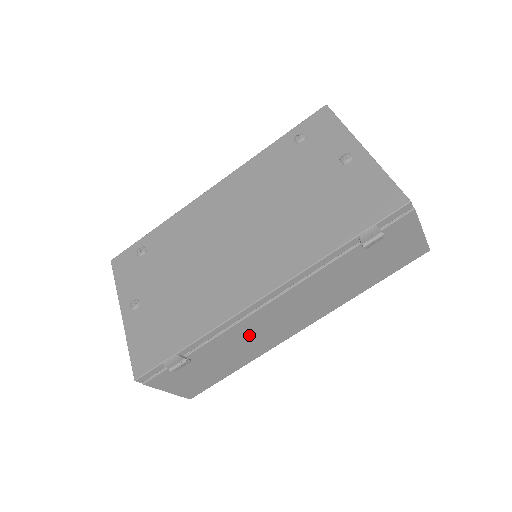
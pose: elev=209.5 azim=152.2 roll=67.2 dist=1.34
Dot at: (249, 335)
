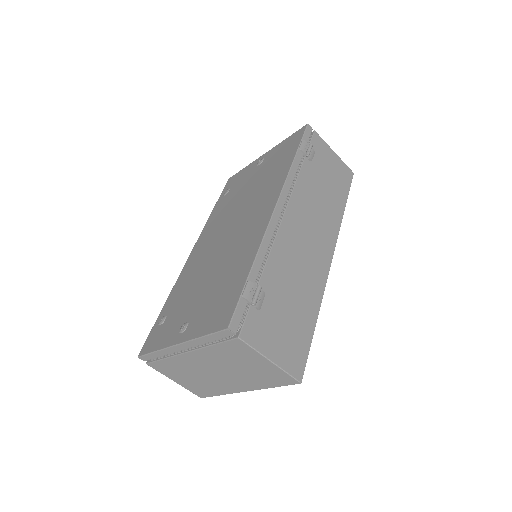
Dot at: (294, 260)
